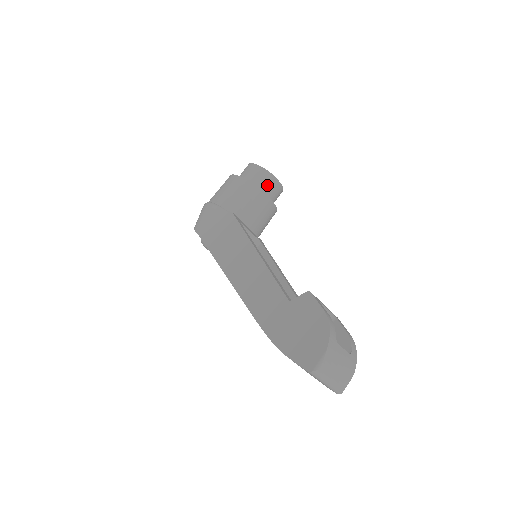
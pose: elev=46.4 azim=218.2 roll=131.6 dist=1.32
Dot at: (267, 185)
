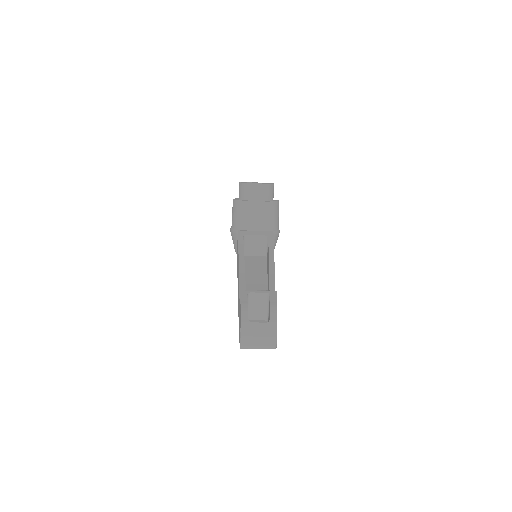
Dot at: (252, 193)
